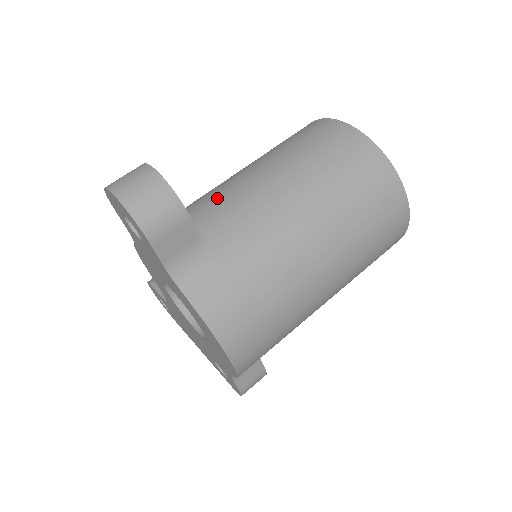
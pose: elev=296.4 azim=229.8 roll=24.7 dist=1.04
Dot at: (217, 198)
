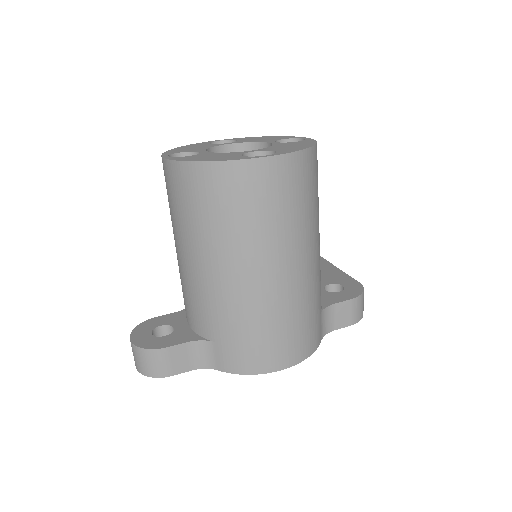
Dot at: occluded
